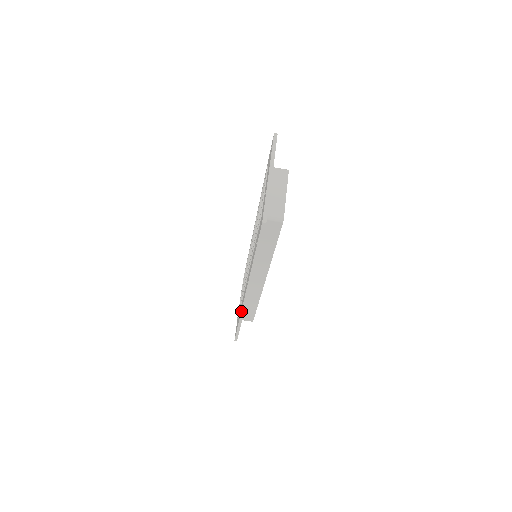
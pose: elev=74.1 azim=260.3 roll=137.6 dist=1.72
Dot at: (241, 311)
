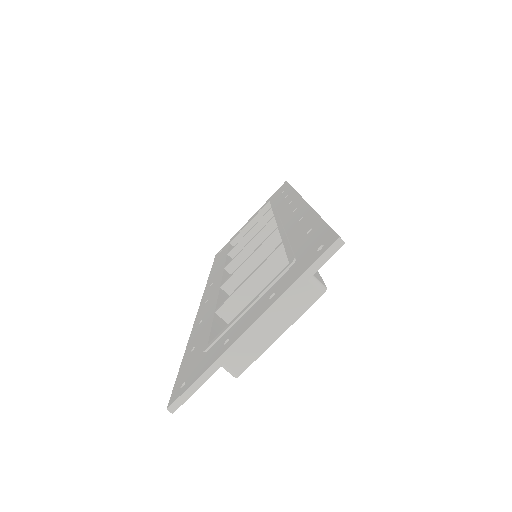
Dot at: occluded
